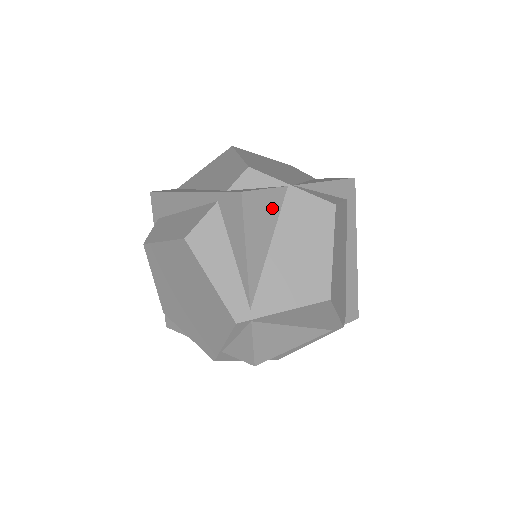
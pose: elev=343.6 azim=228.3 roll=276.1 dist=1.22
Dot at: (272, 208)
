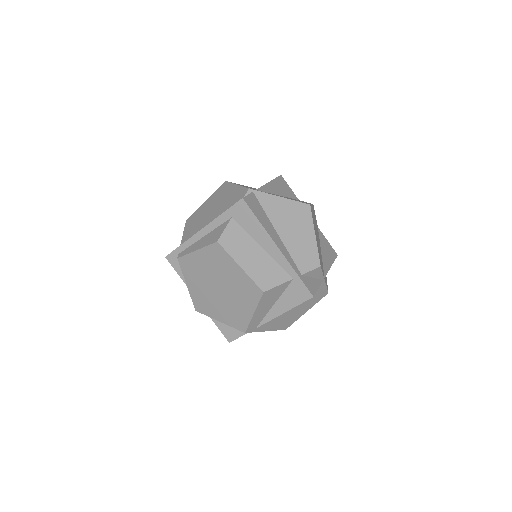
Dot at: occluded
